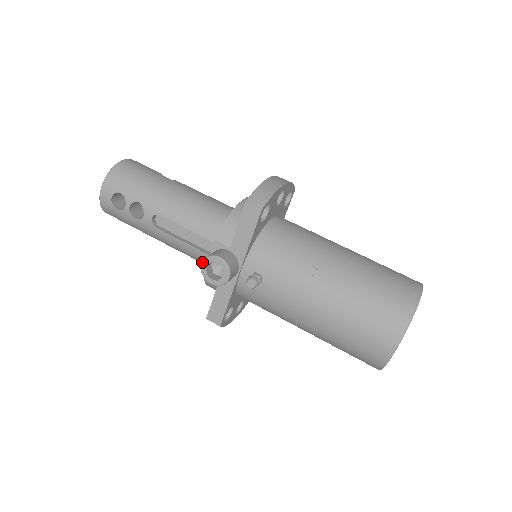
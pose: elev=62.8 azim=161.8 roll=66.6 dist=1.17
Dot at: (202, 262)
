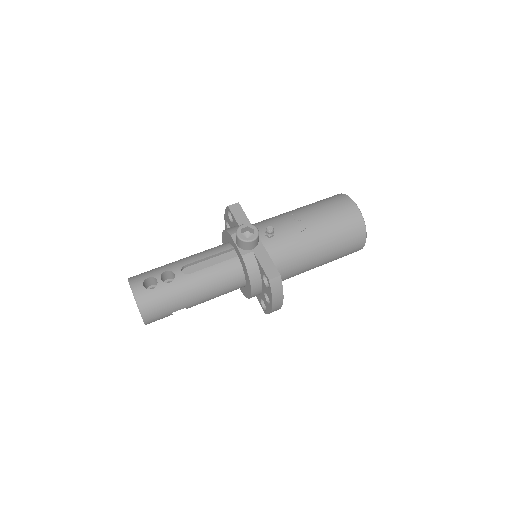
Dot at: (237, 235)
